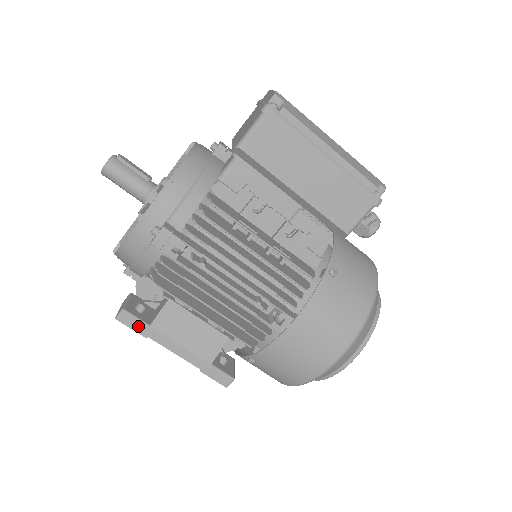
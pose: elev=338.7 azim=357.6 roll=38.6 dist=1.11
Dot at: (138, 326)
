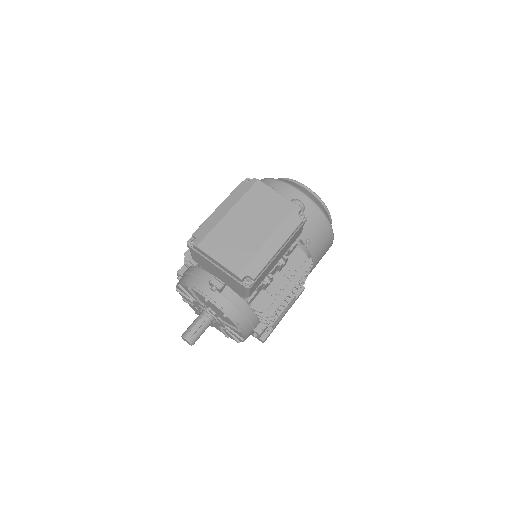
Dot at: occluded
